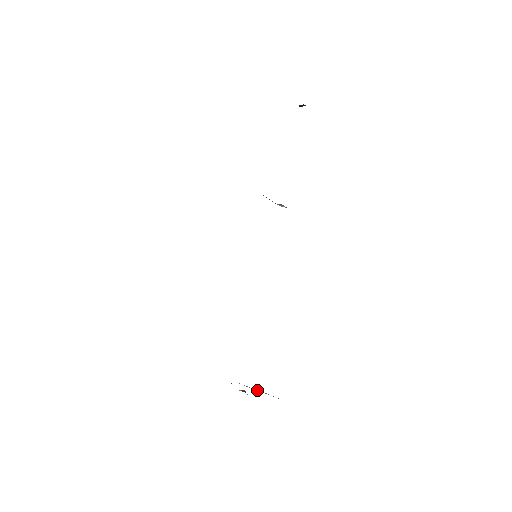
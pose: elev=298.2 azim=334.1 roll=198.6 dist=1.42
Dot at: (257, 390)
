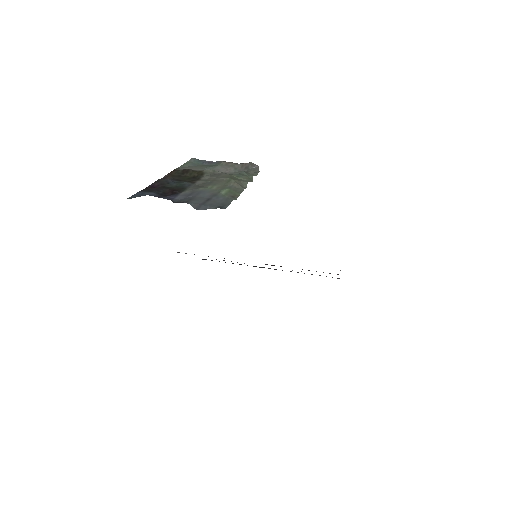
Dot at: occluded
